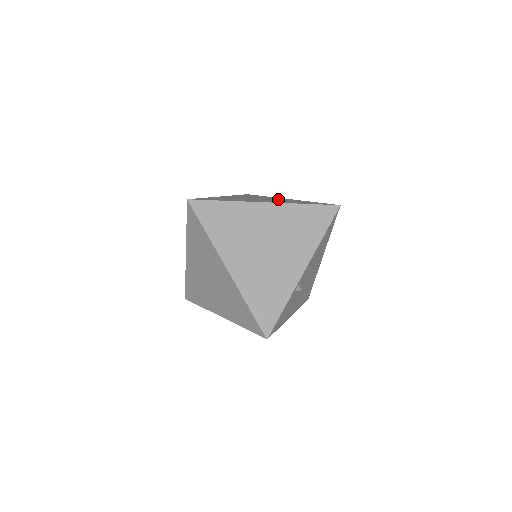
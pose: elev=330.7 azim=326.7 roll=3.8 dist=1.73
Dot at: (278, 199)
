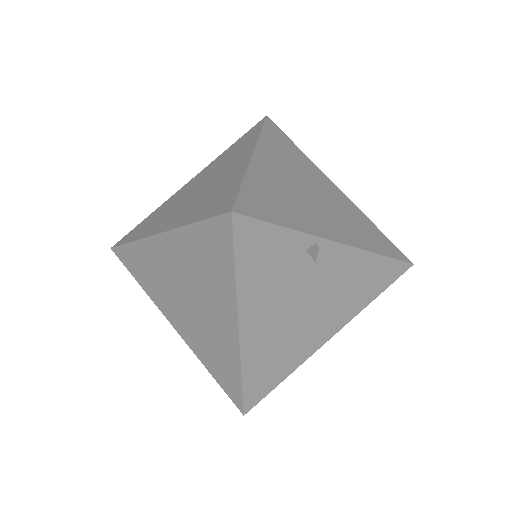
Dot at: occluded
